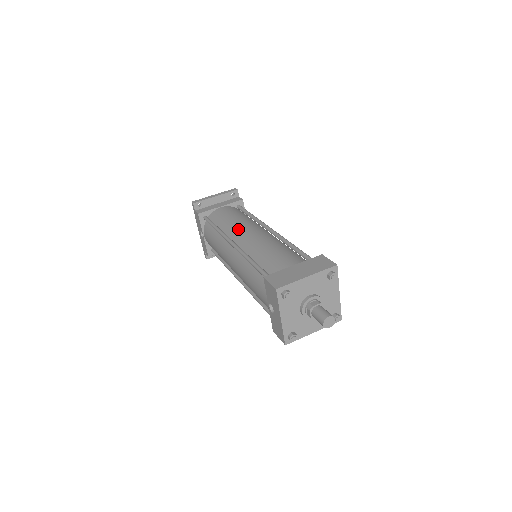
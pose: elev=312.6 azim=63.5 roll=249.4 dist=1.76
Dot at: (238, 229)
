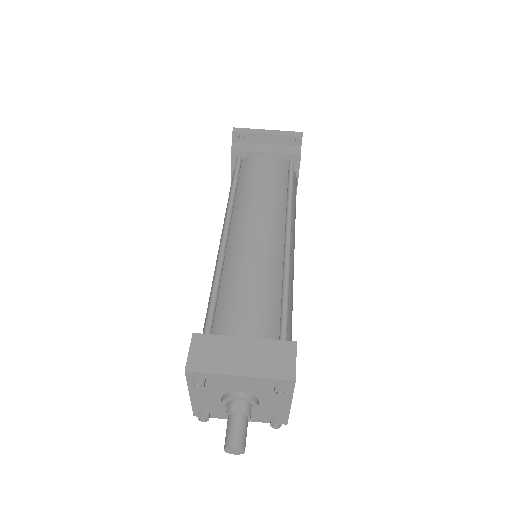
Dot at: (249, 210)
